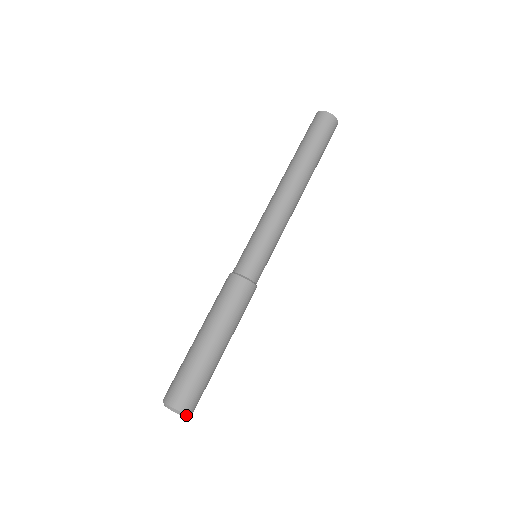
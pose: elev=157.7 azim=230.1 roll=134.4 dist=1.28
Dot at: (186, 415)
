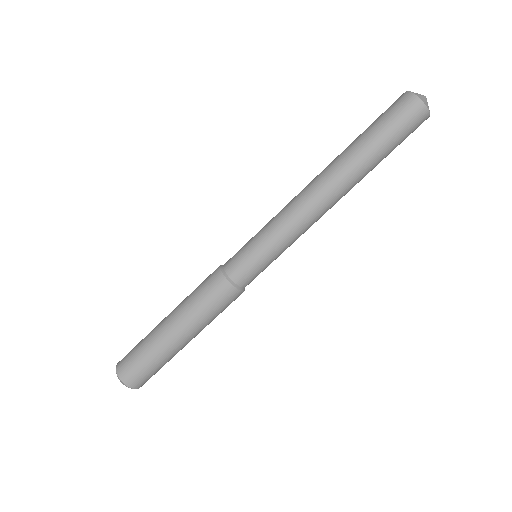
Dot at: (122, 382)
